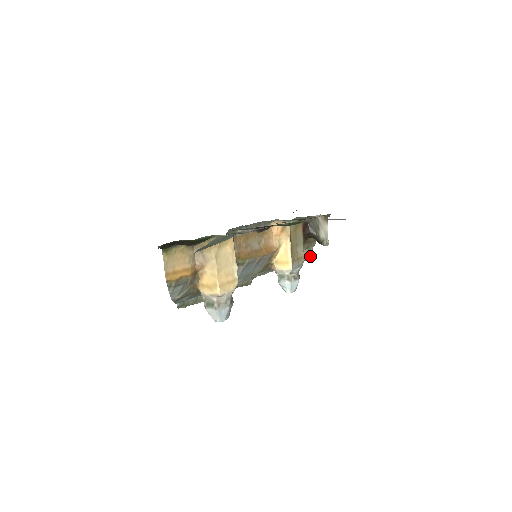
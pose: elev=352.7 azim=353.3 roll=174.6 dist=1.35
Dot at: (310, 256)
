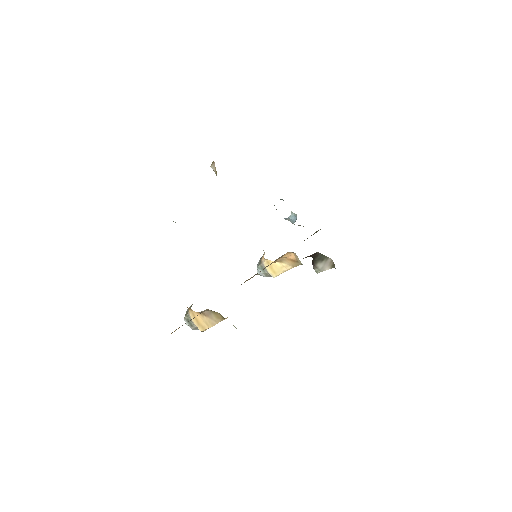
Dot at: occluded
